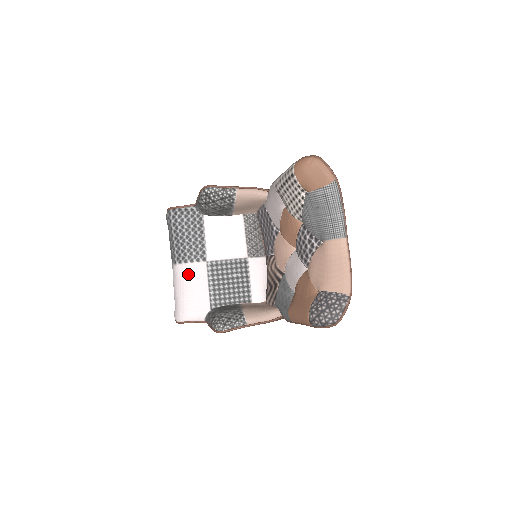
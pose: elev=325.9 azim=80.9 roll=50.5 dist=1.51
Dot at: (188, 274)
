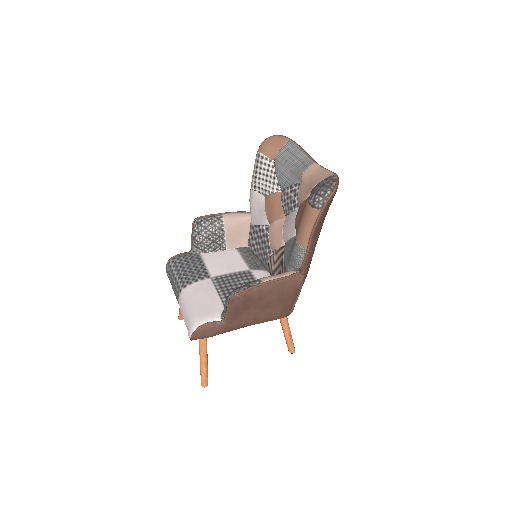
Dot at: (195, 290)
